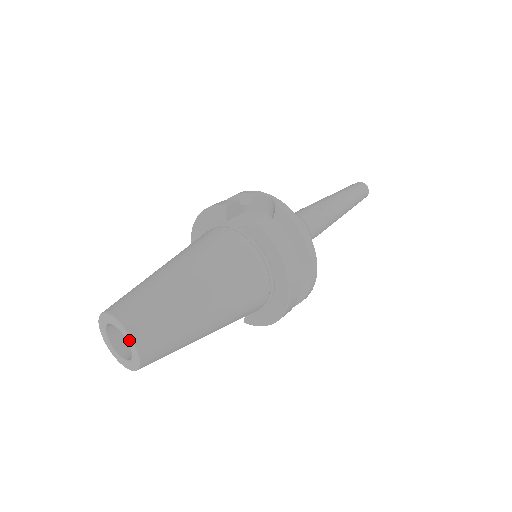
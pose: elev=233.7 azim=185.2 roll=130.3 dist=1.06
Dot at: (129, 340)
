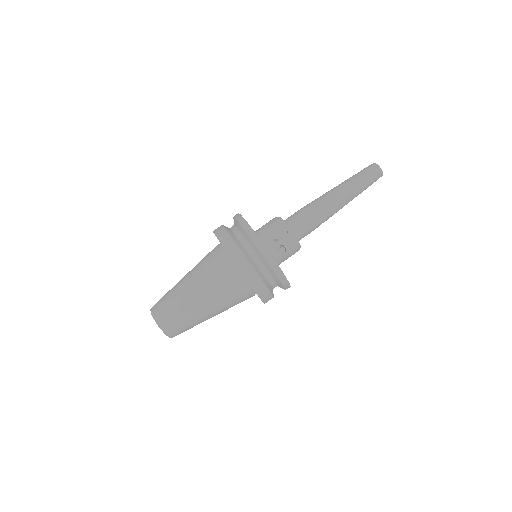
Dot at: (153, 315)
